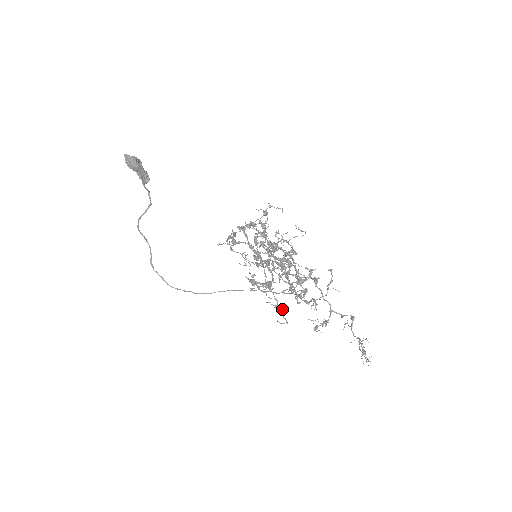
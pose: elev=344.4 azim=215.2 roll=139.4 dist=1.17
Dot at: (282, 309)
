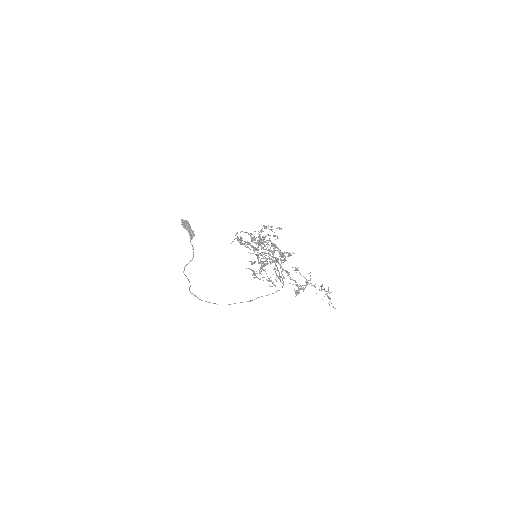
Dot at: (272, 282)
